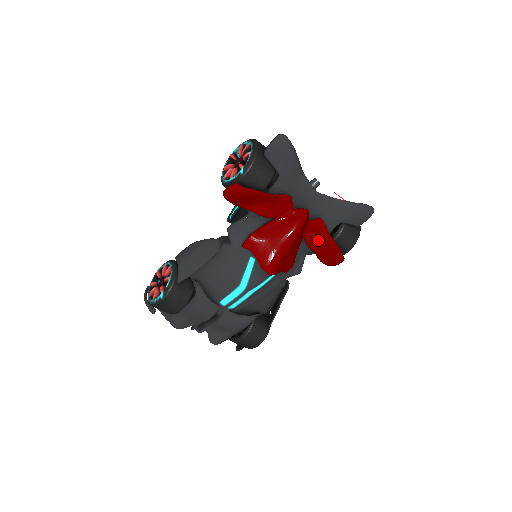
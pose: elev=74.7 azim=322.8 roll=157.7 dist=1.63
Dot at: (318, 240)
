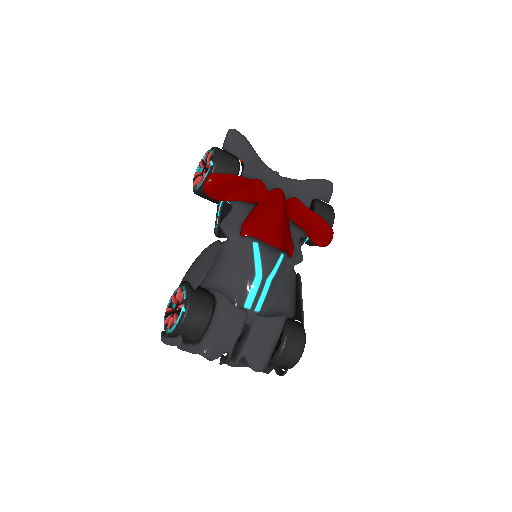
Dot at: (303, 218)
